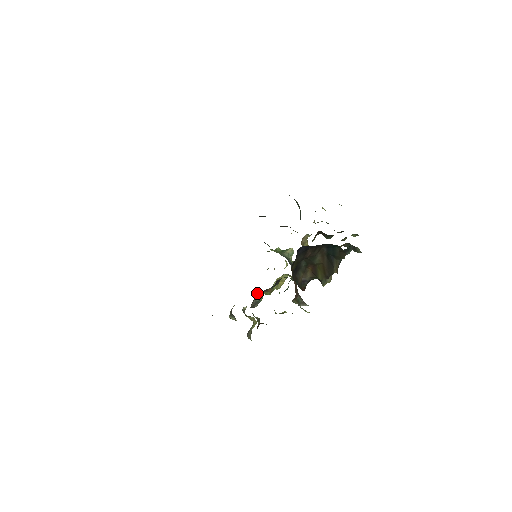
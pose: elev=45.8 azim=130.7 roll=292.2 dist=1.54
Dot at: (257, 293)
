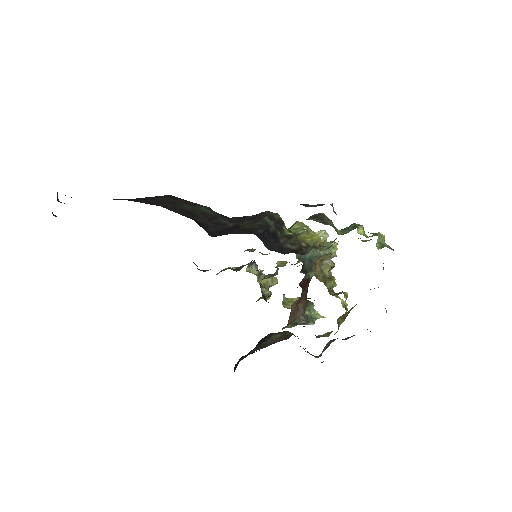
Dot at: occluded
